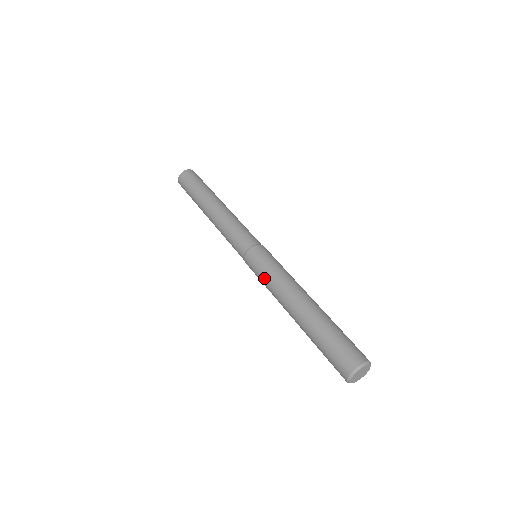
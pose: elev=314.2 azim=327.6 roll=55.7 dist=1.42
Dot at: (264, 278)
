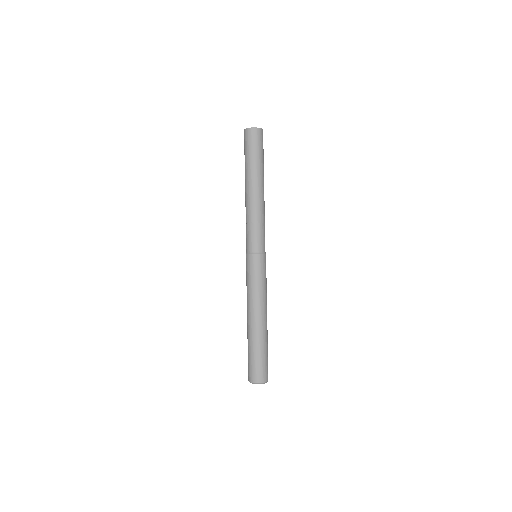
Dot at: (252, 283)
